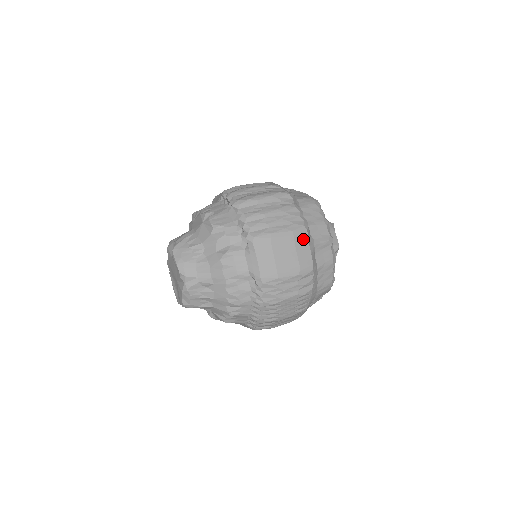
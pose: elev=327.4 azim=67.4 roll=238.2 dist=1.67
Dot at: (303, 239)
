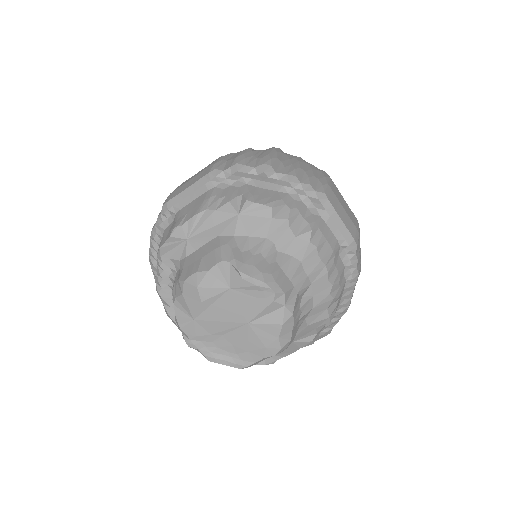
Dot at: occluded
